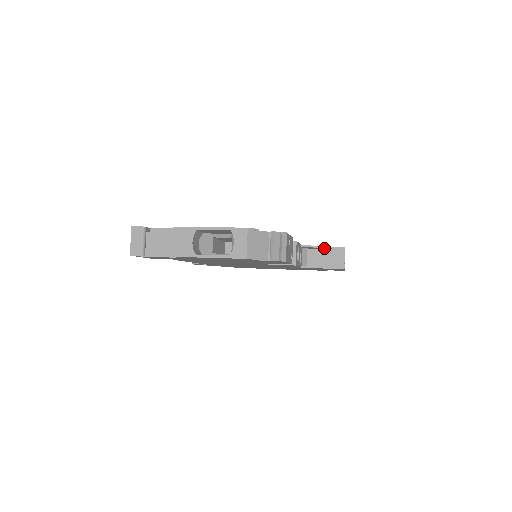
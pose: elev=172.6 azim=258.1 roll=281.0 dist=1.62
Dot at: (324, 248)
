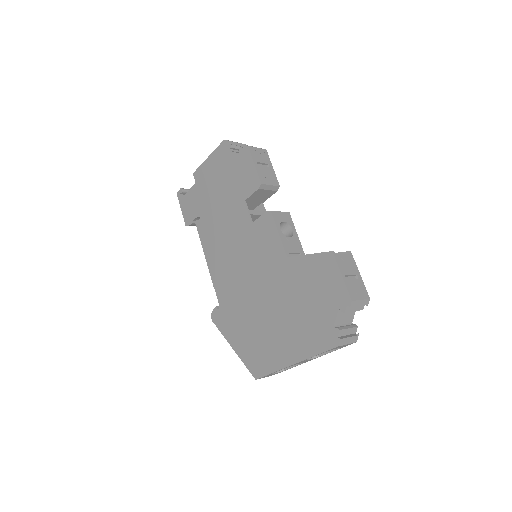
Dot at: occluded
